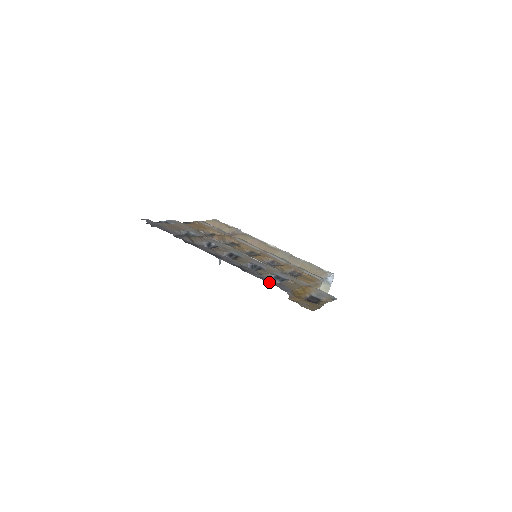
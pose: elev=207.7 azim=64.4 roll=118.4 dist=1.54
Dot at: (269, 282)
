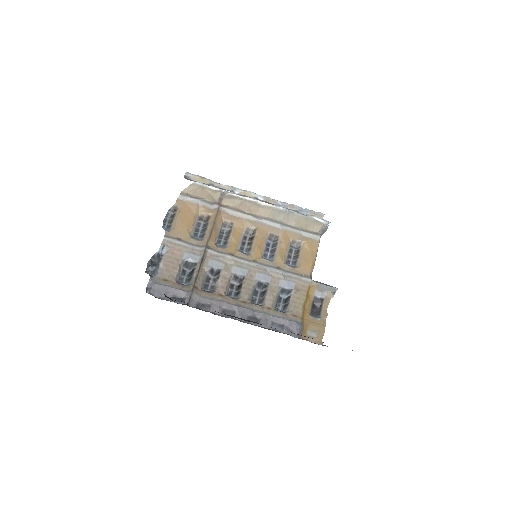
Dot at: (282, 330)
